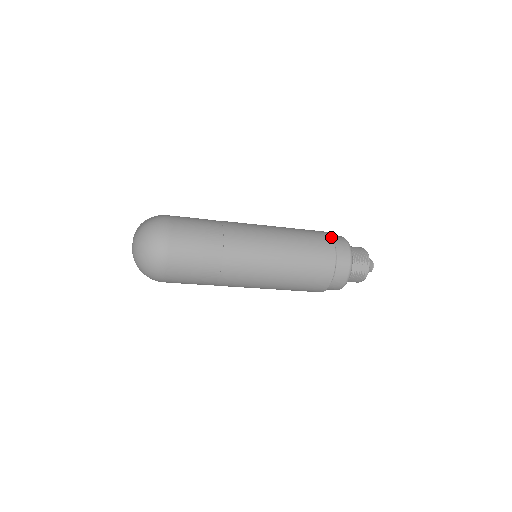
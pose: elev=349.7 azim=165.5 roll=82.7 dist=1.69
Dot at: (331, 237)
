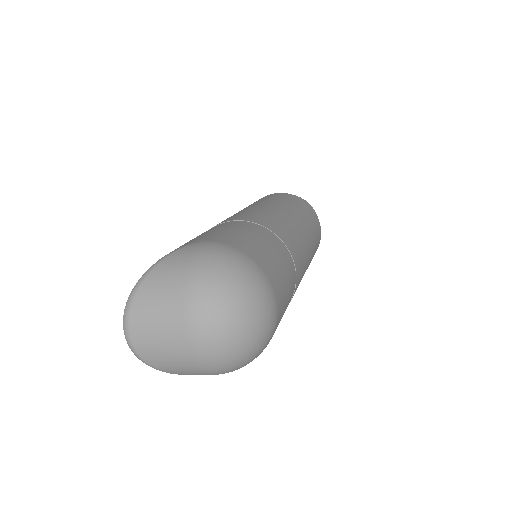
Dot at: (296, 196)
